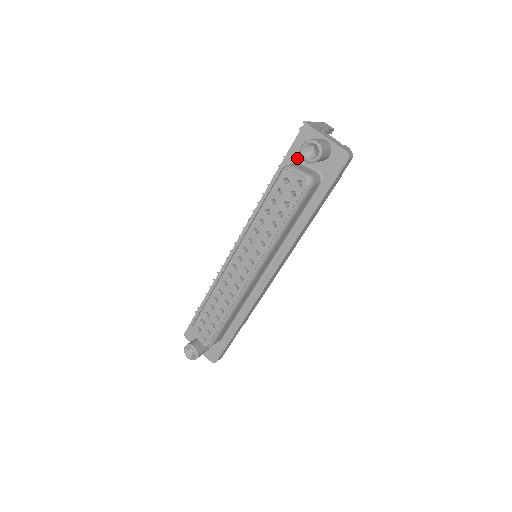
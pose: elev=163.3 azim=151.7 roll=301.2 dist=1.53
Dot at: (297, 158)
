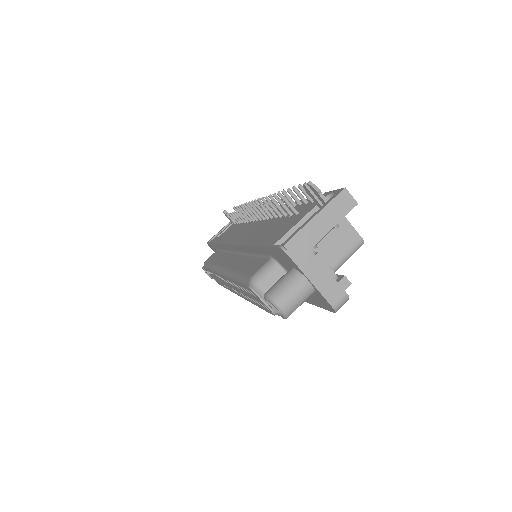
Dot at: (277, 260)
